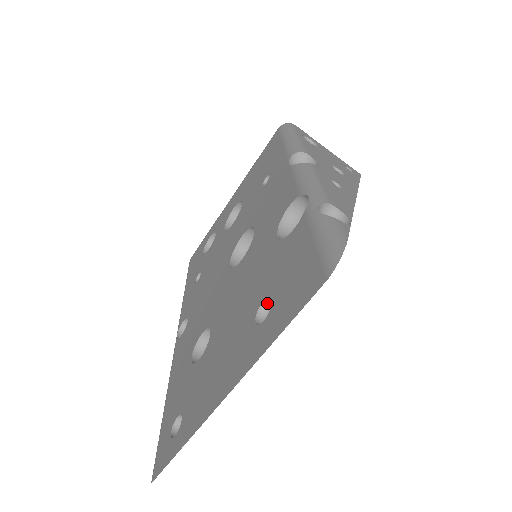
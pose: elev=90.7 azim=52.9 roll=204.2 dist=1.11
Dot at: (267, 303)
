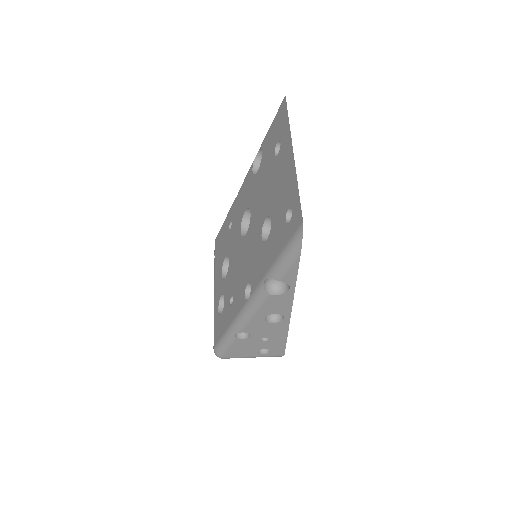
Dot at: (276, 153)
